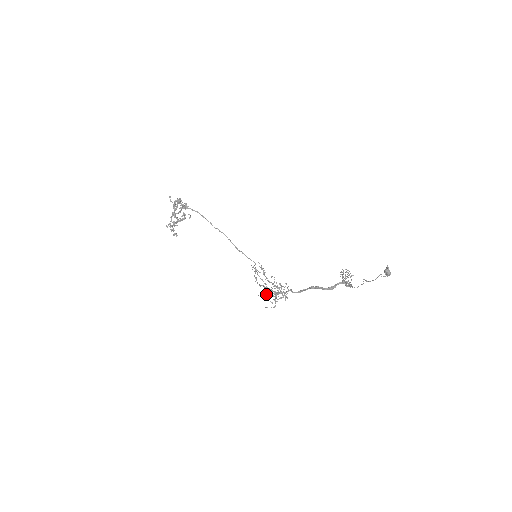
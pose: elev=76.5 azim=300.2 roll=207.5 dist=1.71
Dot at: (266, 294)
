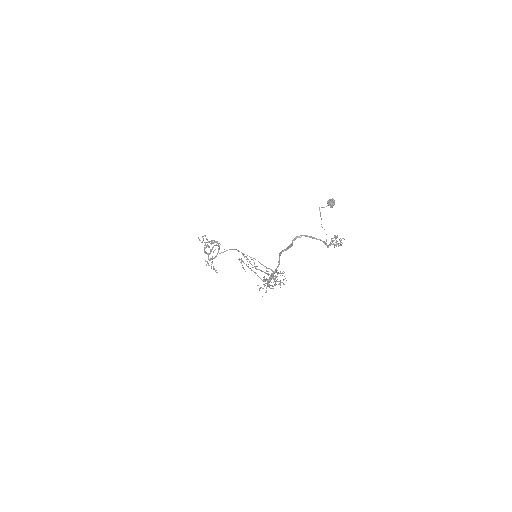
Dot at: (264, 285)
